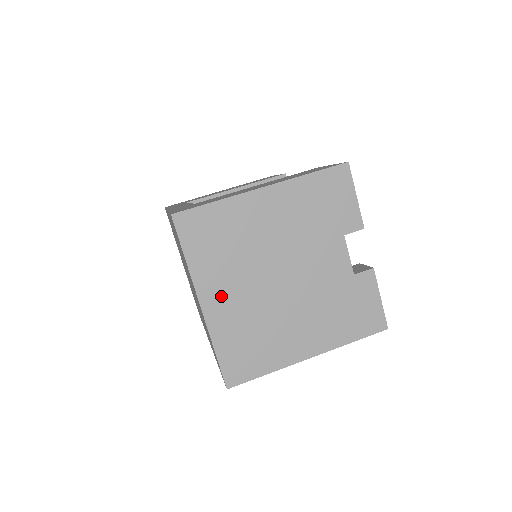
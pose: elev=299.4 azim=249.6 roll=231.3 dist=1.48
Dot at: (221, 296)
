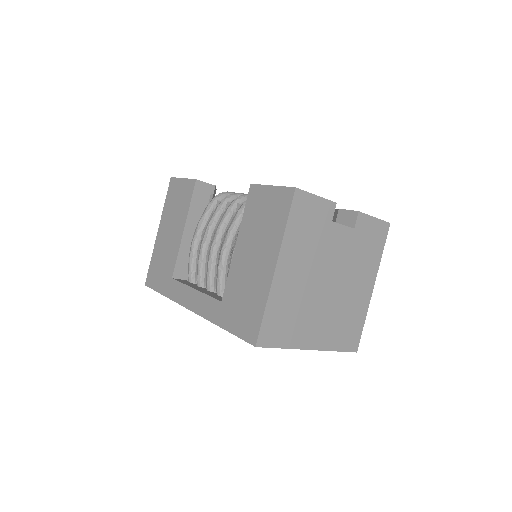
Dot at: (315, 333)
